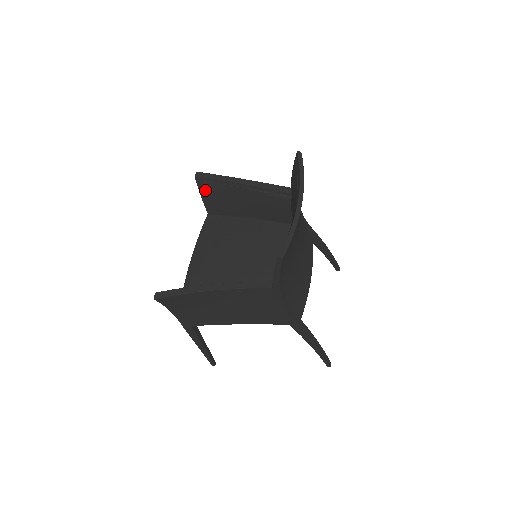
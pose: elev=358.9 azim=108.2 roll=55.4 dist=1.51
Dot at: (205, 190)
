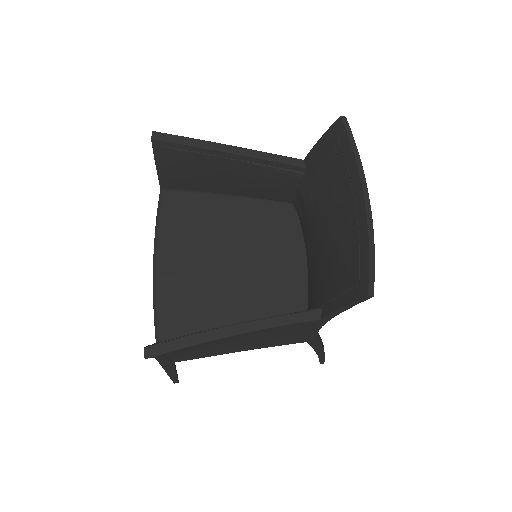
Dot at: (166, 159)
